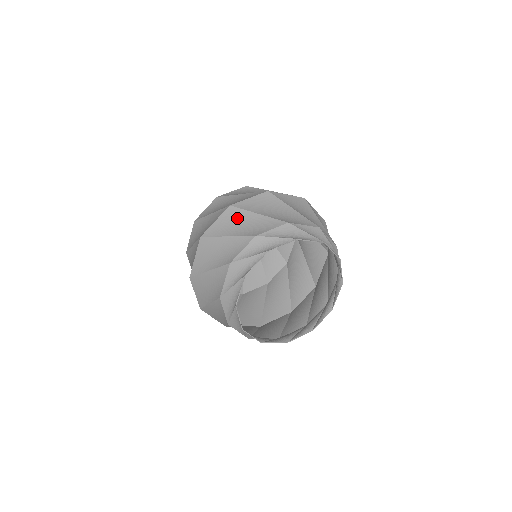
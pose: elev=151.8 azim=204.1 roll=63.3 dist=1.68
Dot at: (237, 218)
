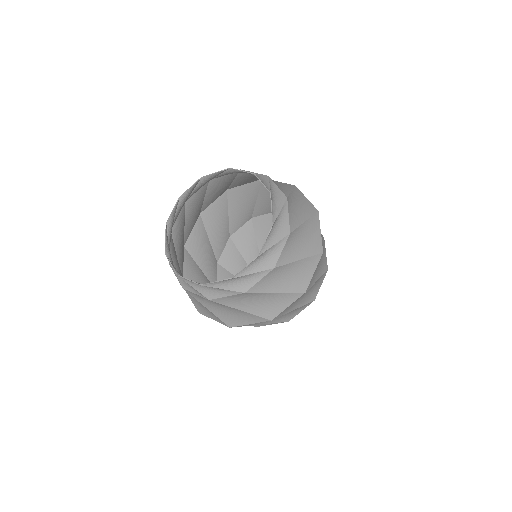
Dot at: (196, 213)
